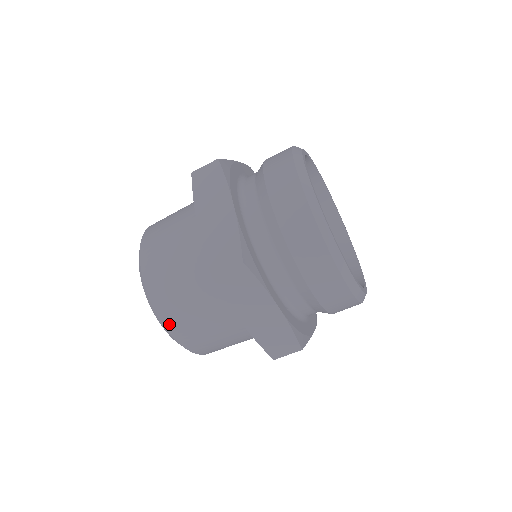
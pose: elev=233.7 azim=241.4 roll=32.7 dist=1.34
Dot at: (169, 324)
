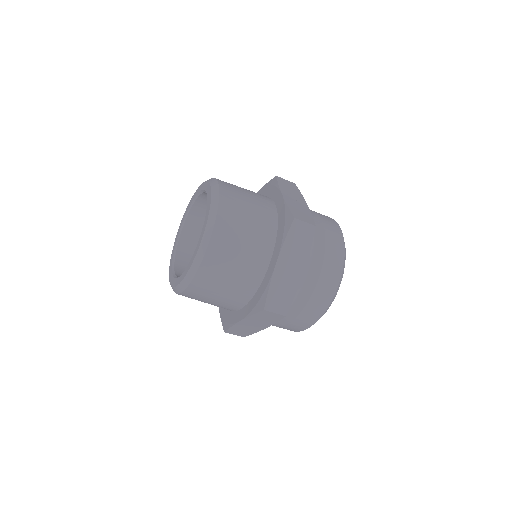
Dot at: (192, 288)
